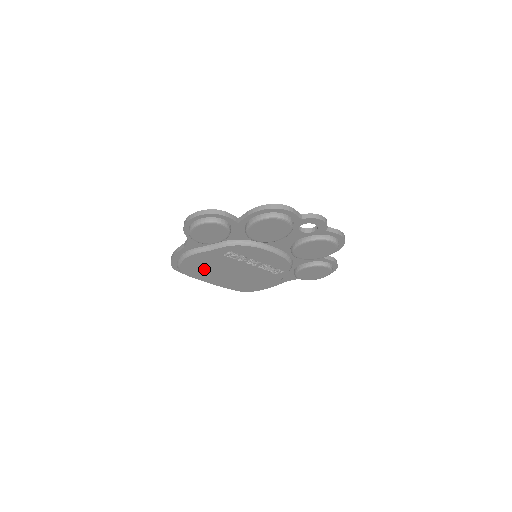
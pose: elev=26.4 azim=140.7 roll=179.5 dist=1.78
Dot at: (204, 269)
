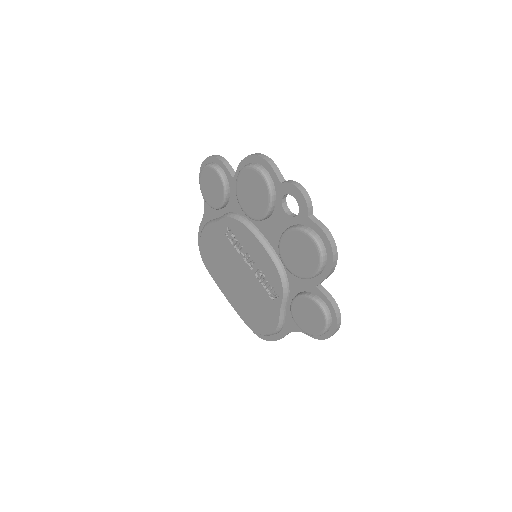
Dot at: (216, 260)
